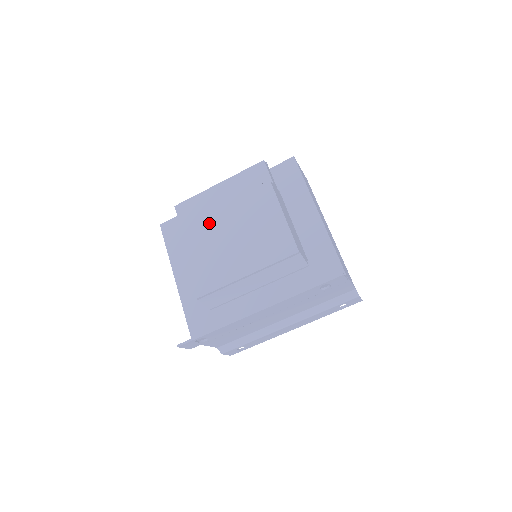
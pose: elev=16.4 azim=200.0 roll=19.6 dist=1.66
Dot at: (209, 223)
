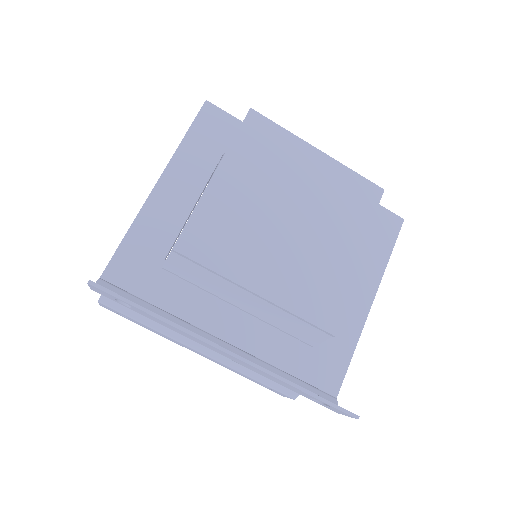
Dot at: (277, 183)
